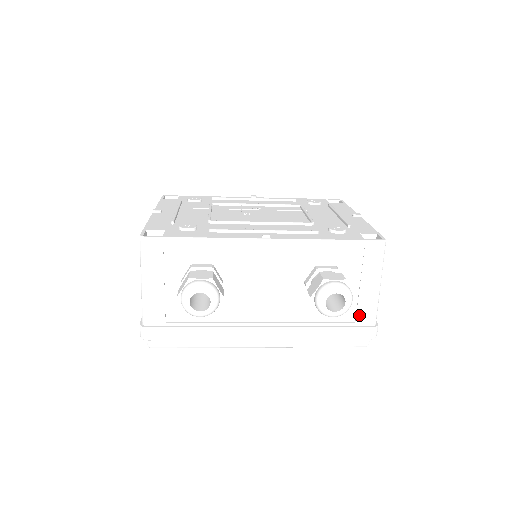
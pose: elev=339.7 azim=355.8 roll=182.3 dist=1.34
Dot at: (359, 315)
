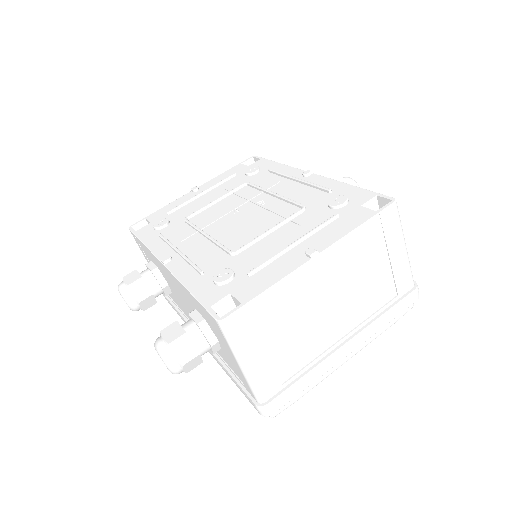
Dot at: (243, 381)
